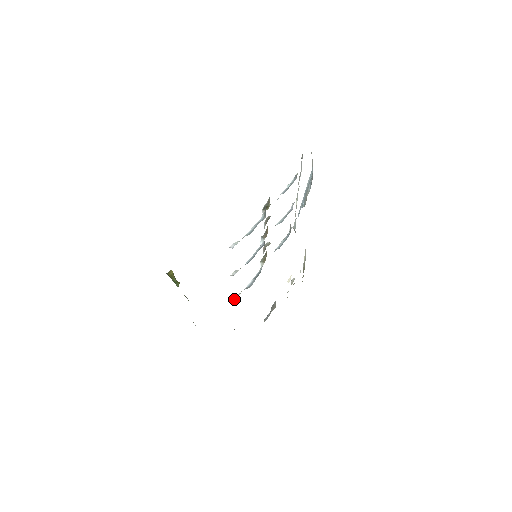
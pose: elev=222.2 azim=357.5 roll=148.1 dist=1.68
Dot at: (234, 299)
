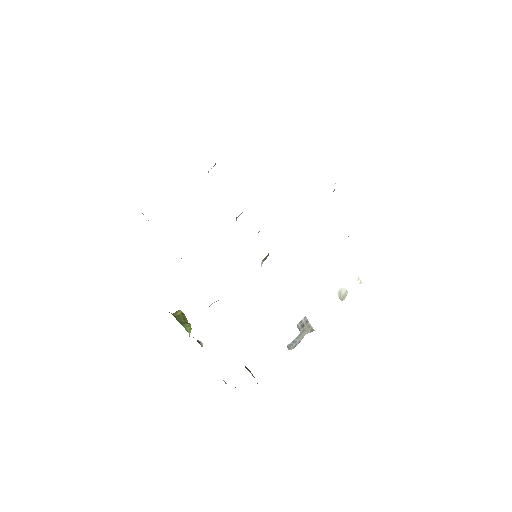
Dot at: (210, 305)
